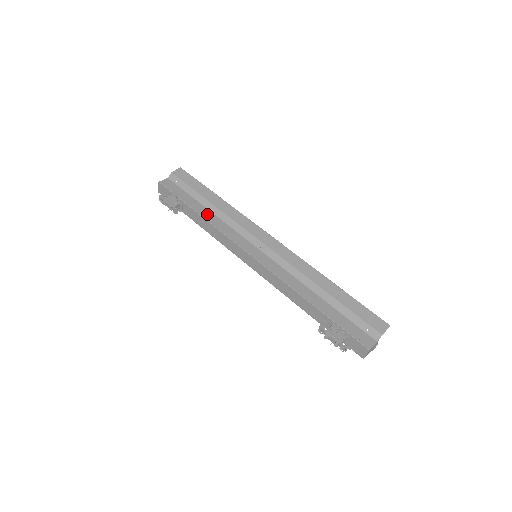
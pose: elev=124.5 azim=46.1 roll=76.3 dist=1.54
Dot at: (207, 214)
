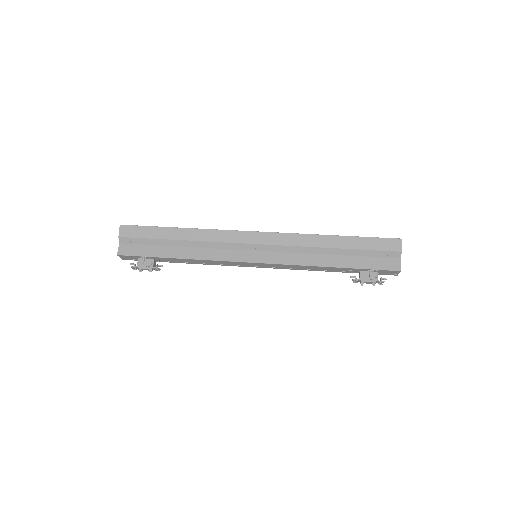
Dot at: (186, 253)
